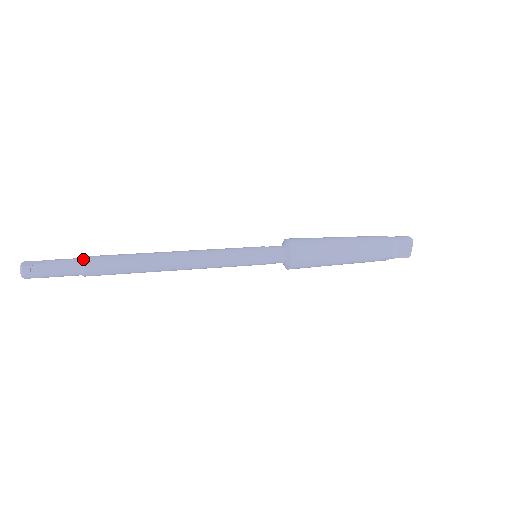
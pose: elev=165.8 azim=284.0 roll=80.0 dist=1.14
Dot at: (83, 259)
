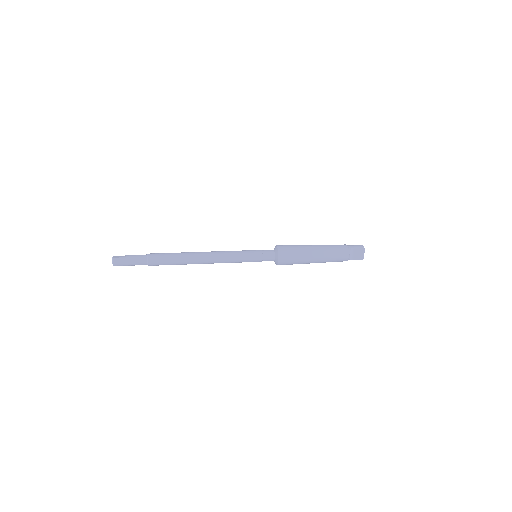
Dot at: (148, 255)
